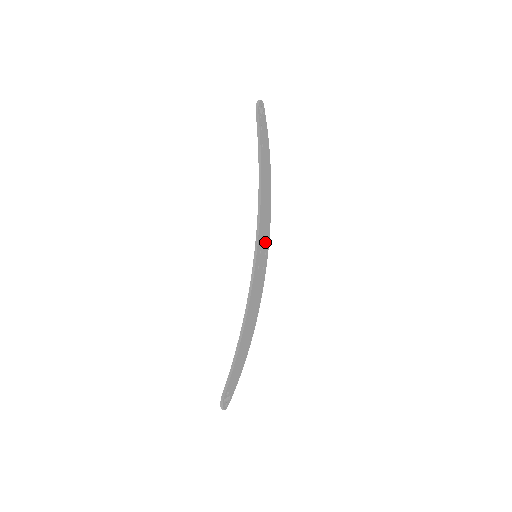
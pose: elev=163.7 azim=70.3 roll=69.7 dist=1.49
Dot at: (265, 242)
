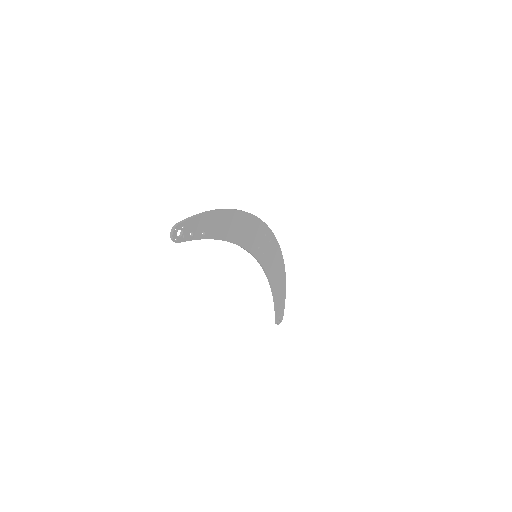
Dot at: (260, 233)
